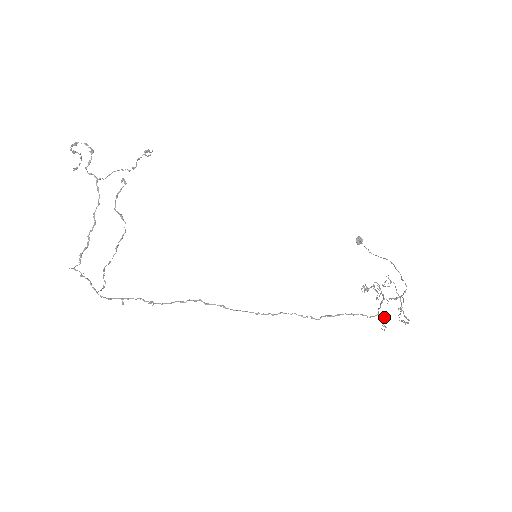
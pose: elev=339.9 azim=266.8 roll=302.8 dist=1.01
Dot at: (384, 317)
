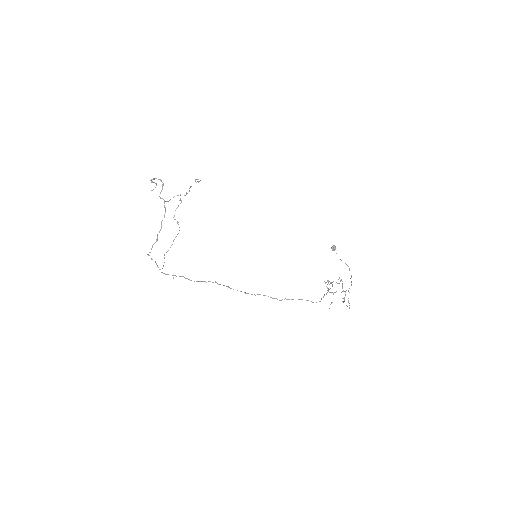
Dot at: (331, 303)
